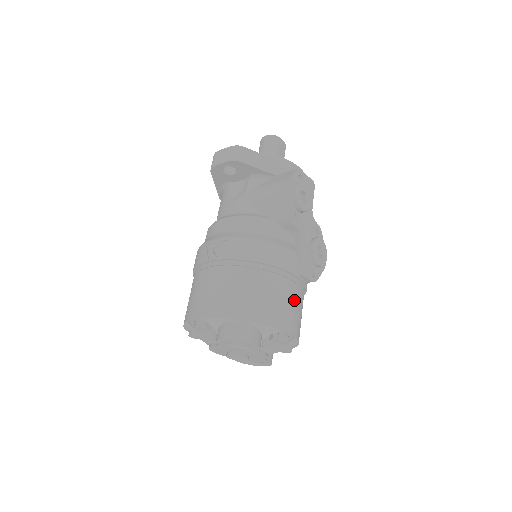
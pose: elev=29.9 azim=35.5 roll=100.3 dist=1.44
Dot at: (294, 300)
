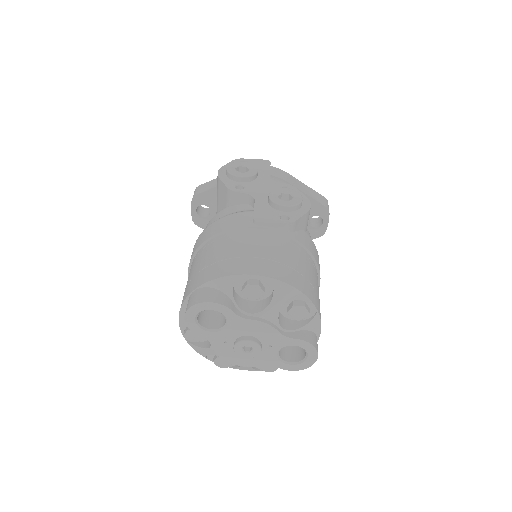
Dot at: (258, 247)
